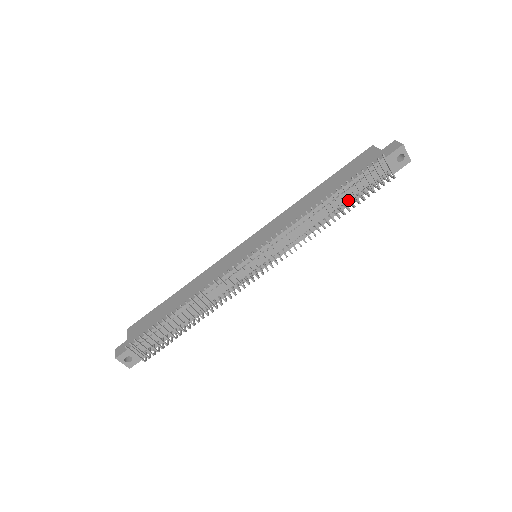
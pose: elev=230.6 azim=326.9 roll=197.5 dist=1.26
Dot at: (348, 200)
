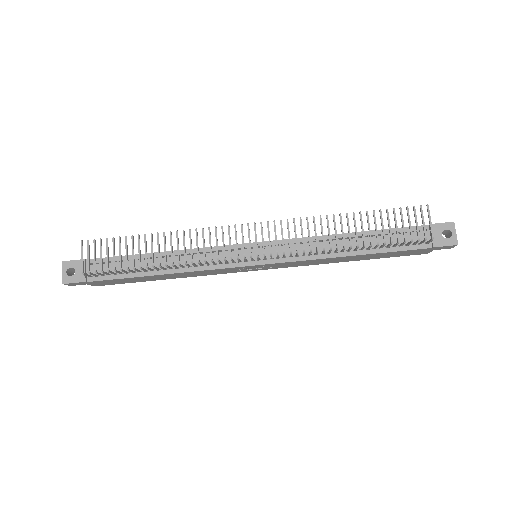
Dot at: (375, 248)
